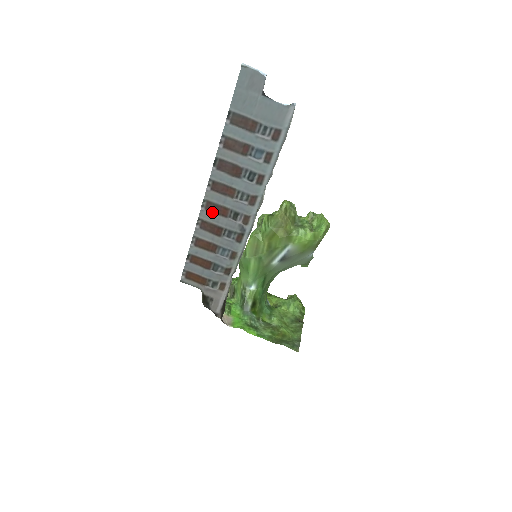
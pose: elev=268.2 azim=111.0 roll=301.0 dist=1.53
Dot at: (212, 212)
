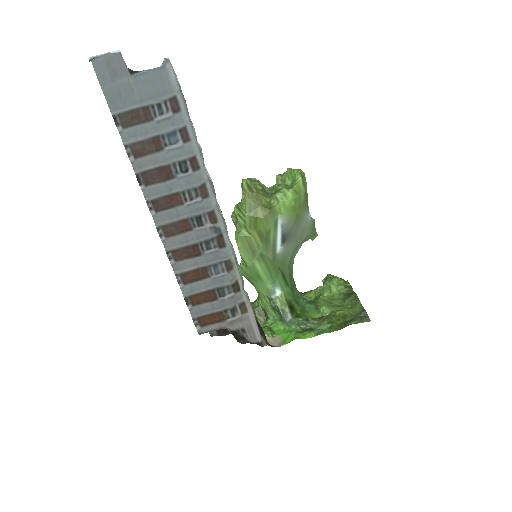
Dot at: (174, 235)
